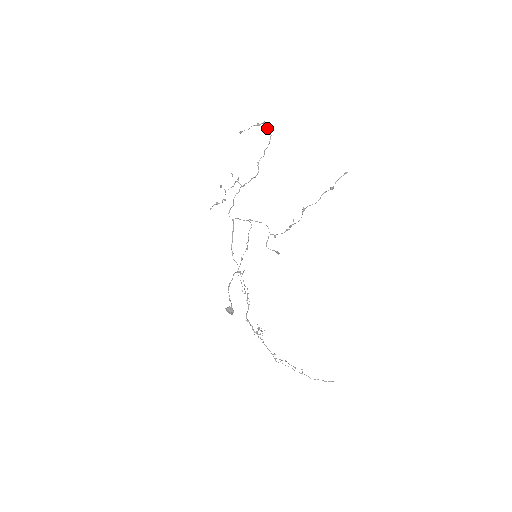
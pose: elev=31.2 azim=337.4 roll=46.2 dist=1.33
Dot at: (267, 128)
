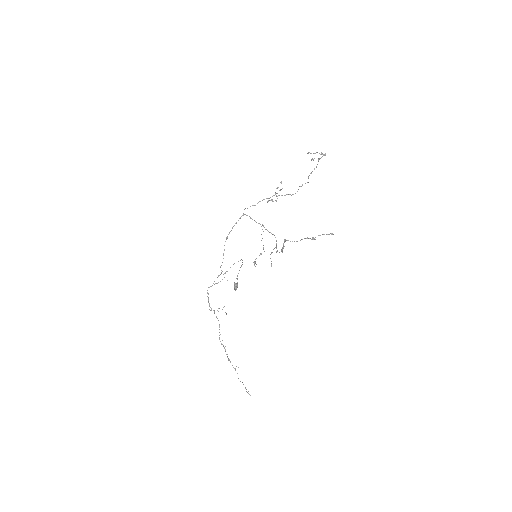
Dot at: (311, 159)
